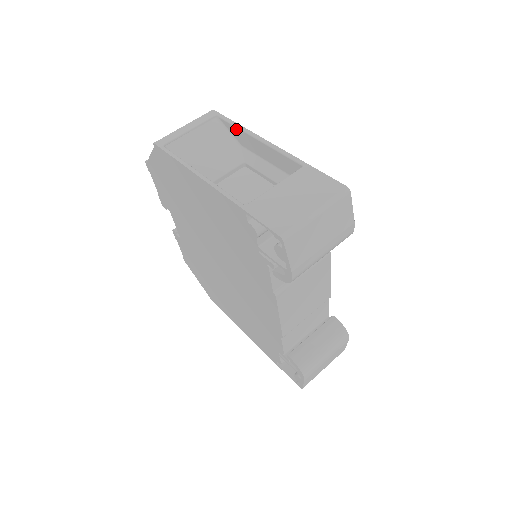
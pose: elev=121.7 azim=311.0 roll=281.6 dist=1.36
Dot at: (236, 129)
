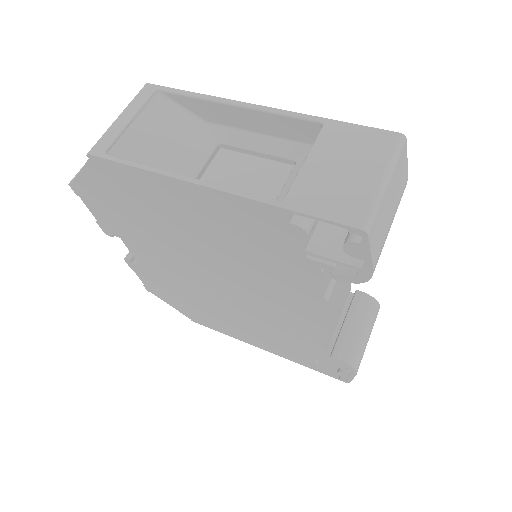
Dot at: (195, 101)
